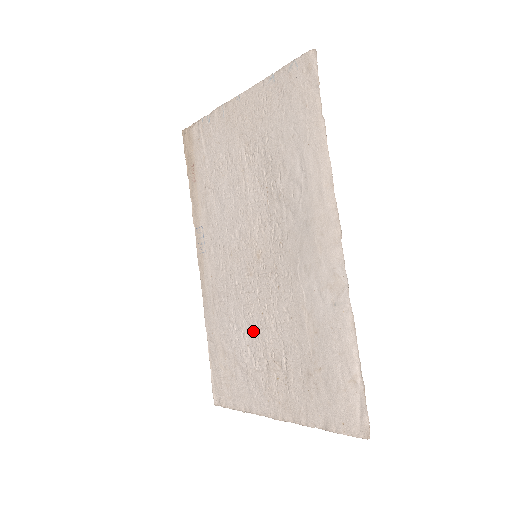
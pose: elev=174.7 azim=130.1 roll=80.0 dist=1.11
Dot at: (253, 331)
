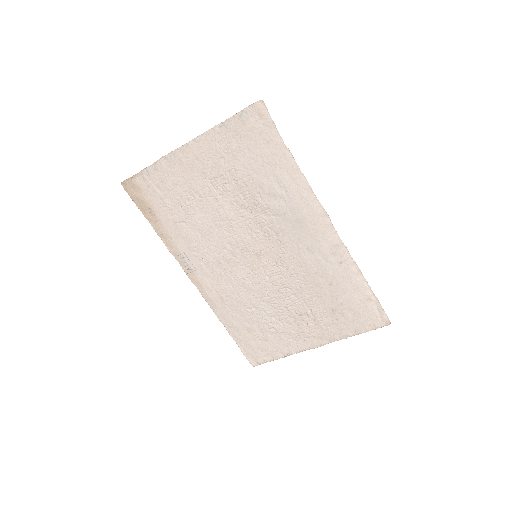
Dot at: (273, 305)
